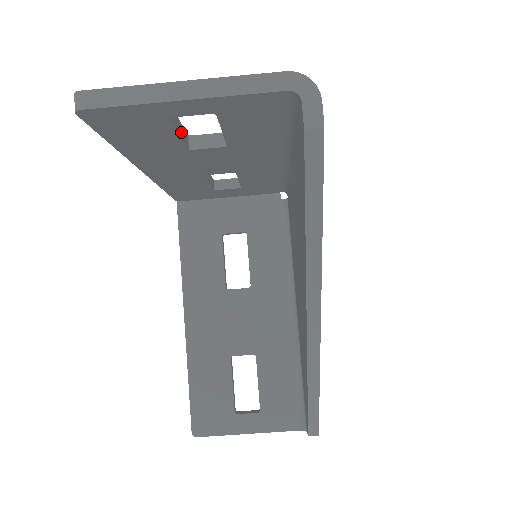
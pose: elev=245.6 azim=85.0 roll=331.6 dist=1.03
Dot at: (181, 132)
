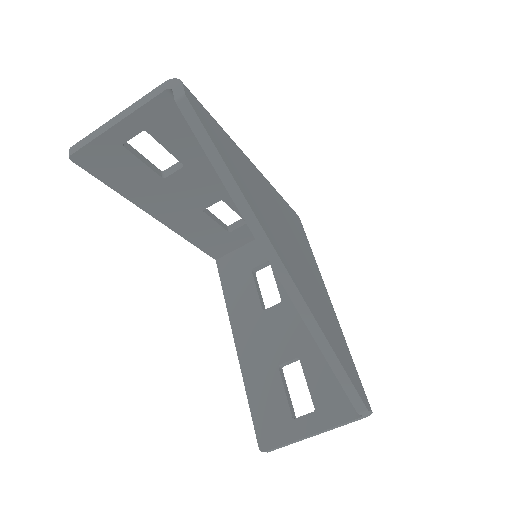
Dot at: (146, 163)
